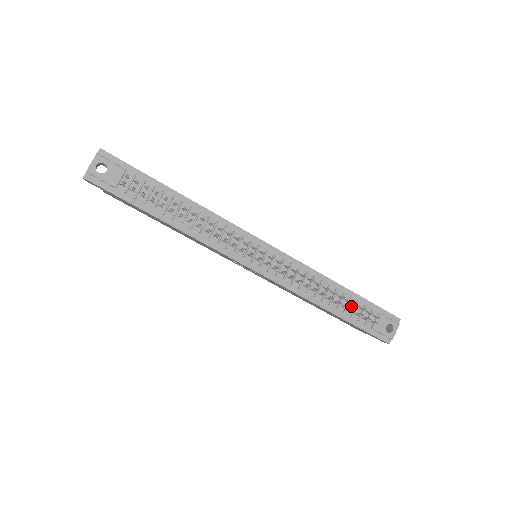
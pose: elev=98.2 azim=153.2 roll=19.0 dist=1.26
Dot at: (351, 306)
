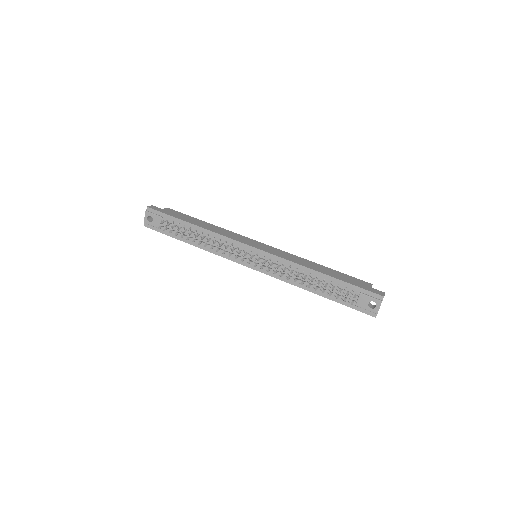
Dot at: (333, 288)
